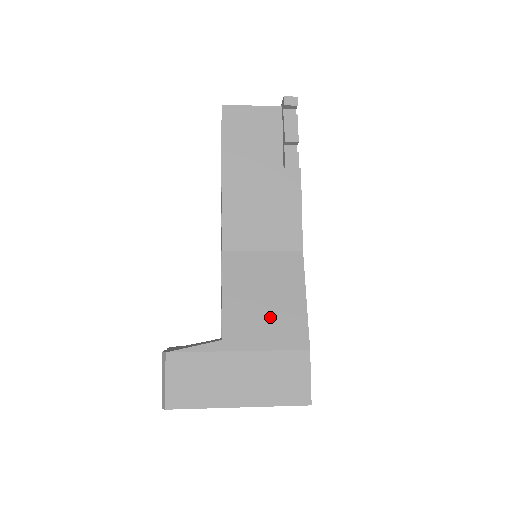
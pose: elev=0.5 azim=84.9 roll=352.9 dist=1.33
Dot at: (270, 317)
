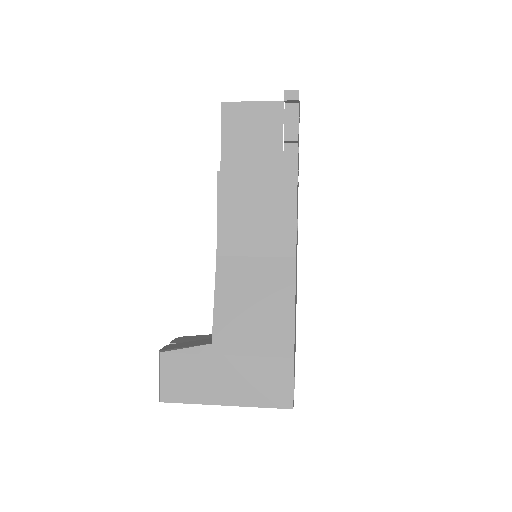
Dot at: (258, 324)
